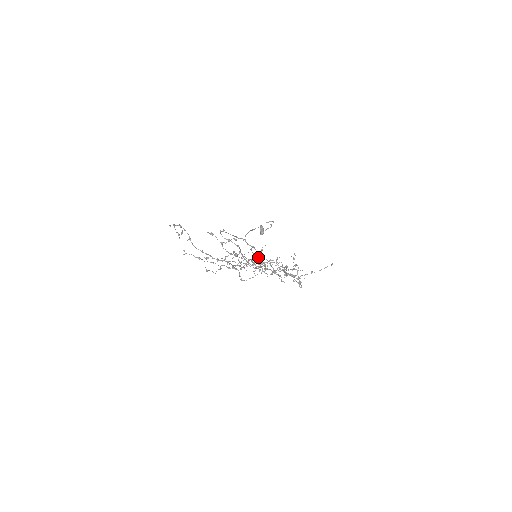
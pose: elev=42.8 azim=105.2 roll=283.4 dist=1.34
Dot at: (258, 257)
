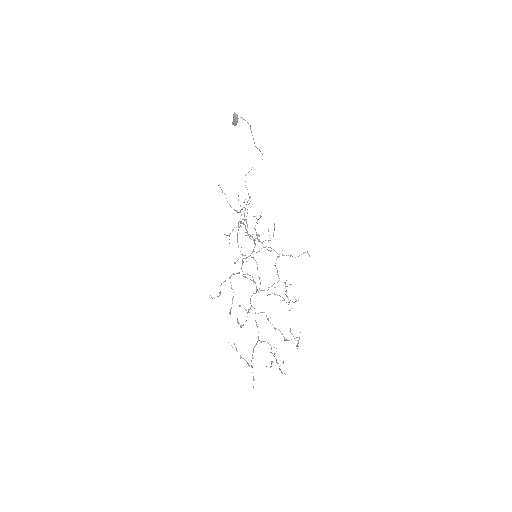
Dot at: (246, 222)
